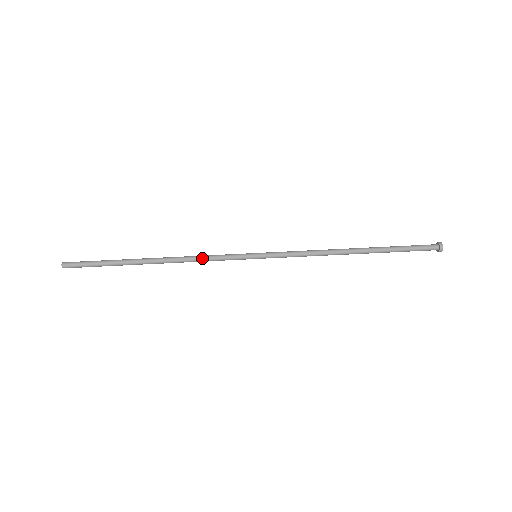
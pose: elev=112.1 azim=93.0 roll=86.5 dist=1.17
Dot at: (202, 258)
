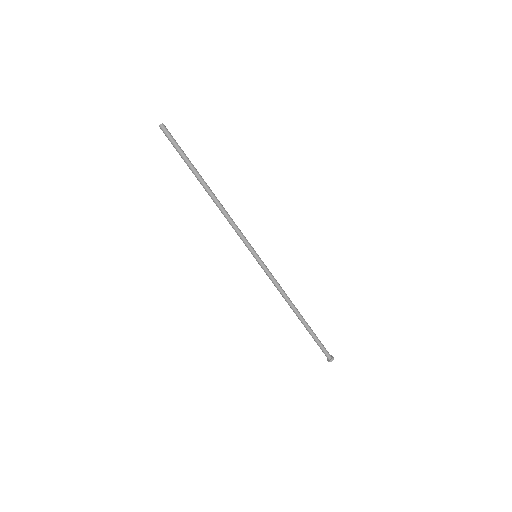
Dot at: (230, 224)
